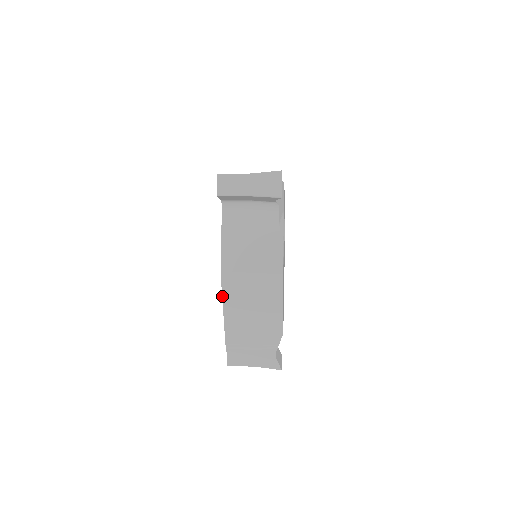
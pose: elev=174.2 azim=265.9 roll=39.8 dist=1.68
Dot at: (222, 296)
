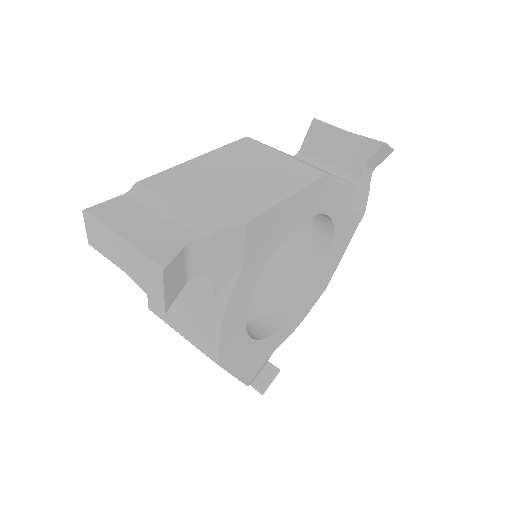
Dot at: occluded
